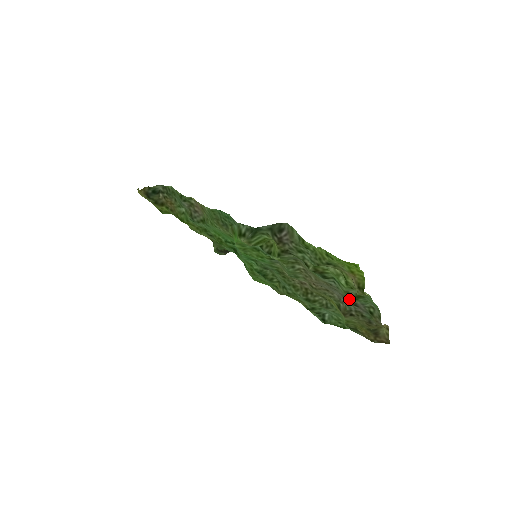
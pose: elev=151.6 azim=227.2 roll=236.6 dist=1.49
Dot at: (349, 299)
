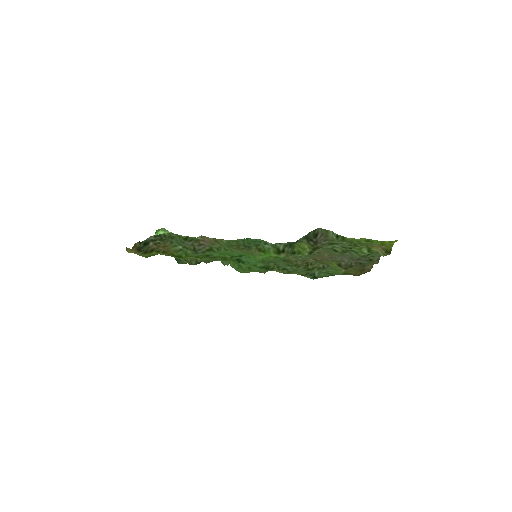
Dot at: (356, 258)
